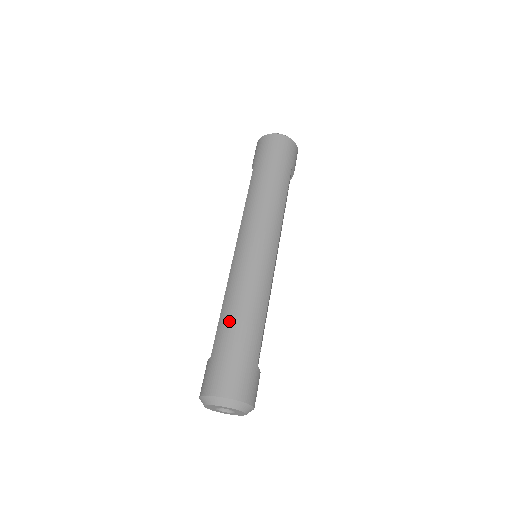
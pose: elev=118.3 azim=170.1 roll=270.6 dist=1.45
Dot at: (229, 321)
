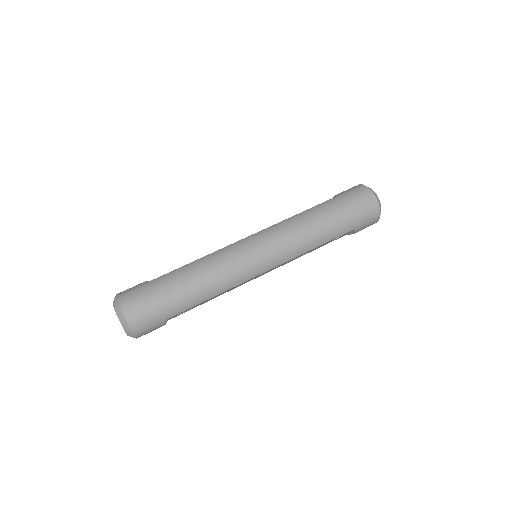
Dot at: (183, 276)
